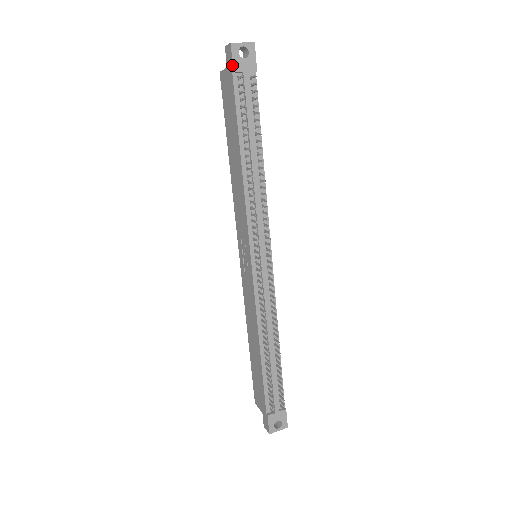
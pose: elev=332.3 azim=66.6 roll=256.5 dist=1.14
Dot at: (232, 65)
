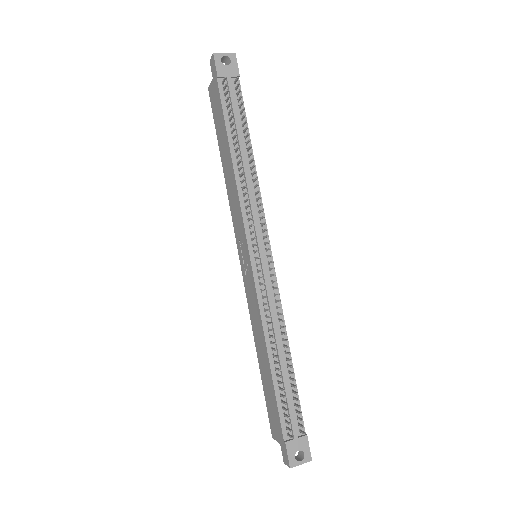
Dot at: (216, 71)
